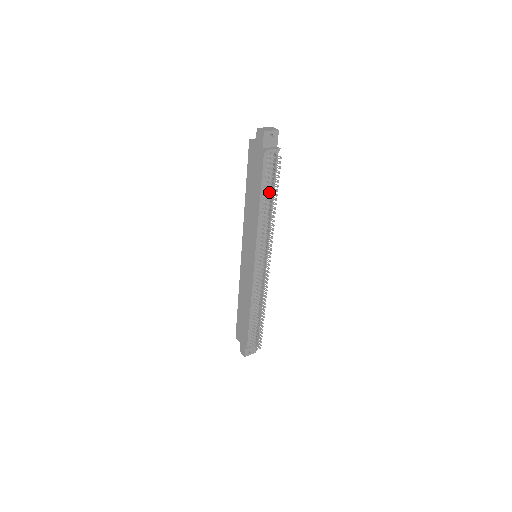
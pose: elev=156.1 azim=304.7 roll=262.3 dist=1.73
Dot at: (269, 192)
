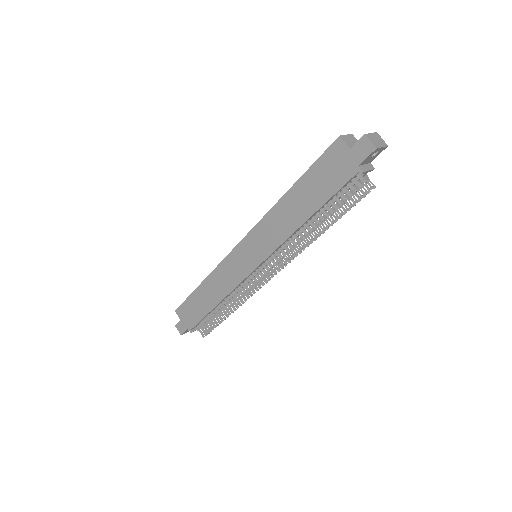
Dot at: (328, 213)
